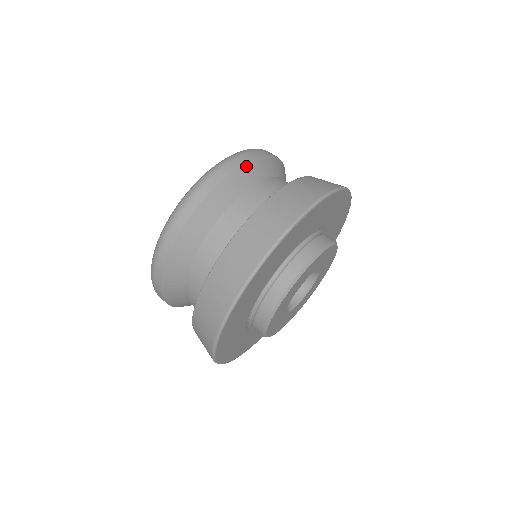
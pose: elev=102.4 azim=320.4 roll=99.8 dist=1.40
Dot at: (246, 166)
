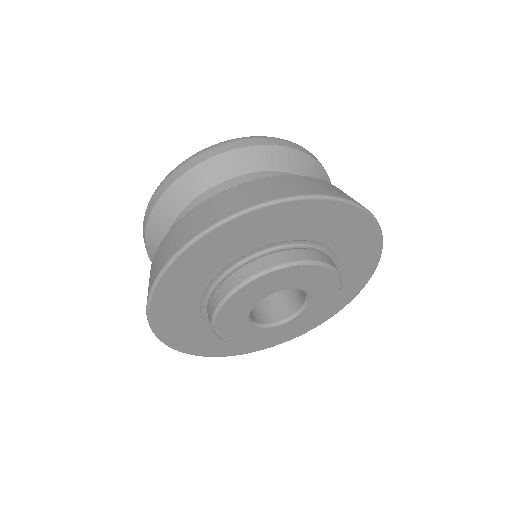
Dot at: (199, 168)
